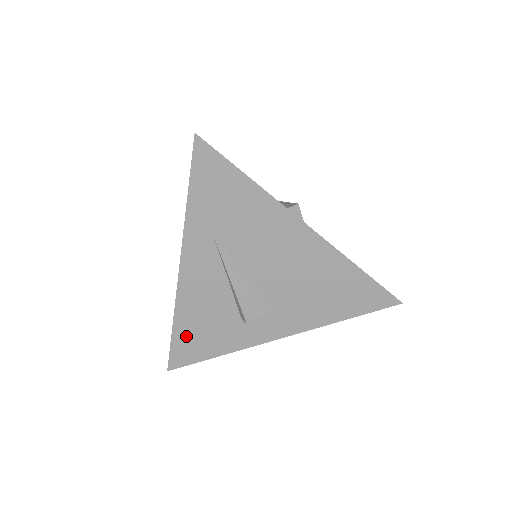
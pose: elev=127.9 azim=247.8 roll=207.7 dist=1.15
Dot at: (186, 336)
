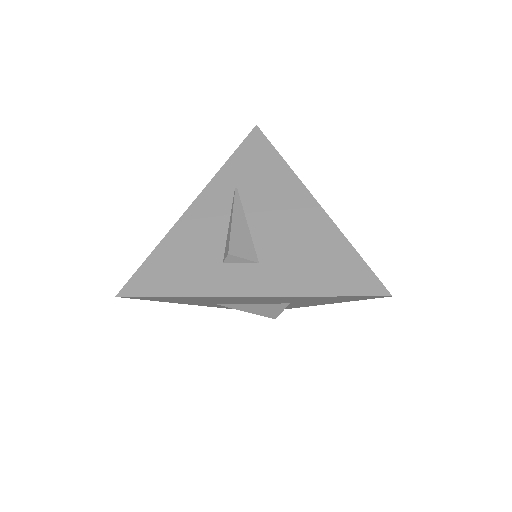
Dot at: (160, 263)
